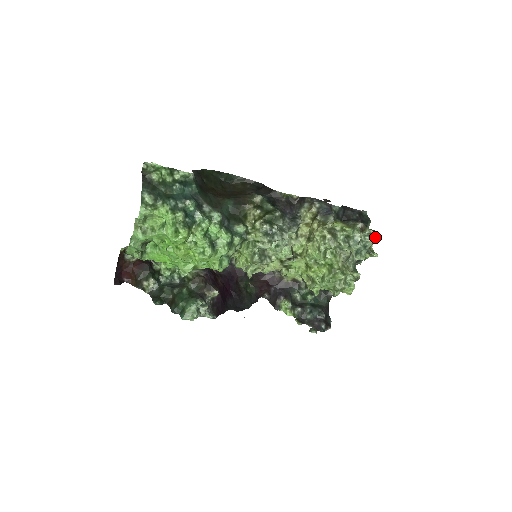
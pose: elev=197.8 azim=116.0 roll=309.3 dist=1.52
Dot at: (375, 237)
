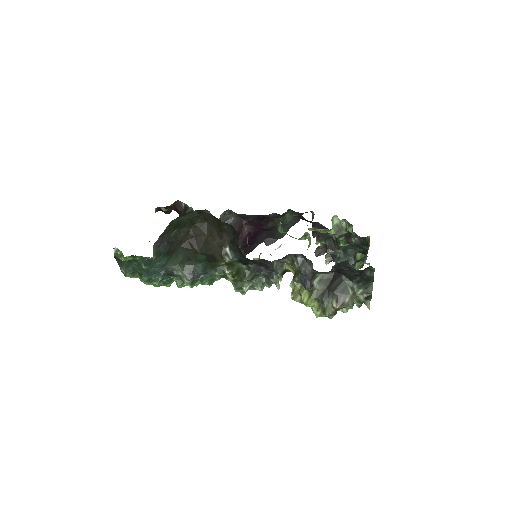
Dot at: occluded
